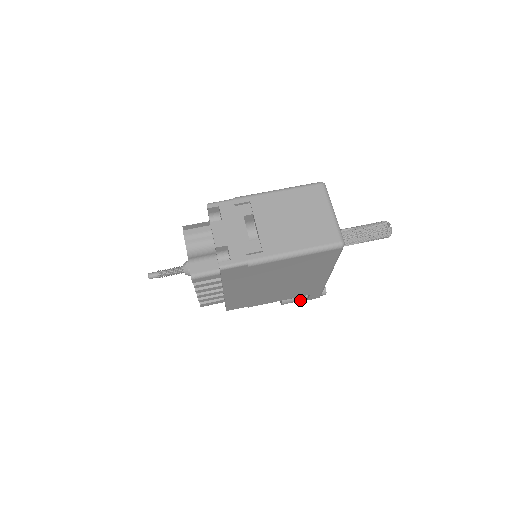
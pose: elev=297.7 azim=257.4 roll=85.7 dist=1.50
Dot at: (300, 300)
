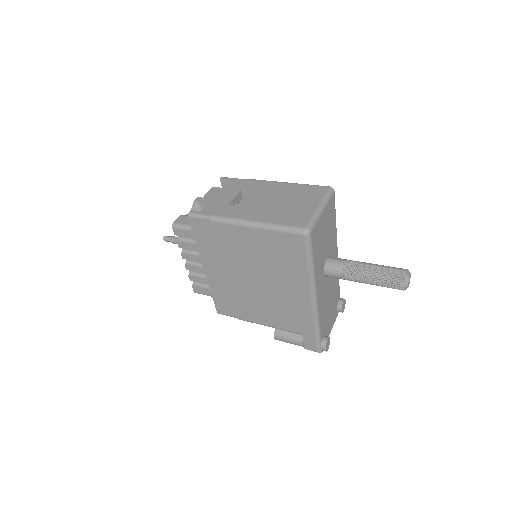
Dot at: (295, 342)
